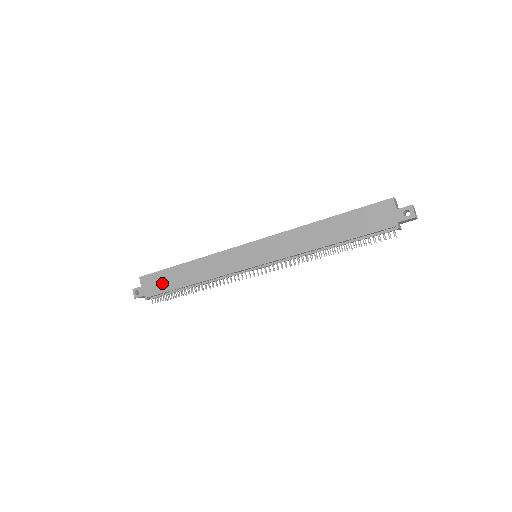
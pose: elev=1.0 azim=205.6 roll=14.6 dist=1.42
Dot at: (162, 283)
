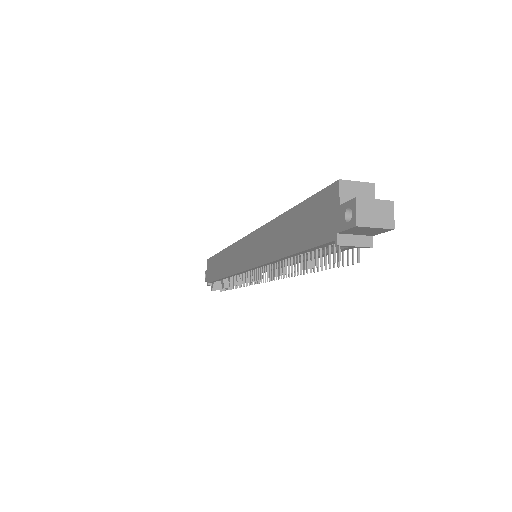
Dot at: (213, 270)
